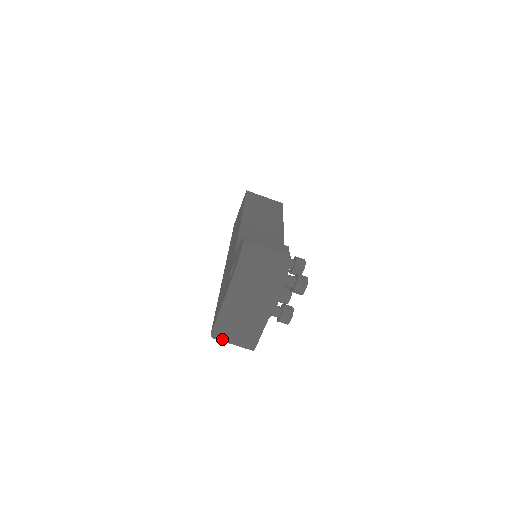
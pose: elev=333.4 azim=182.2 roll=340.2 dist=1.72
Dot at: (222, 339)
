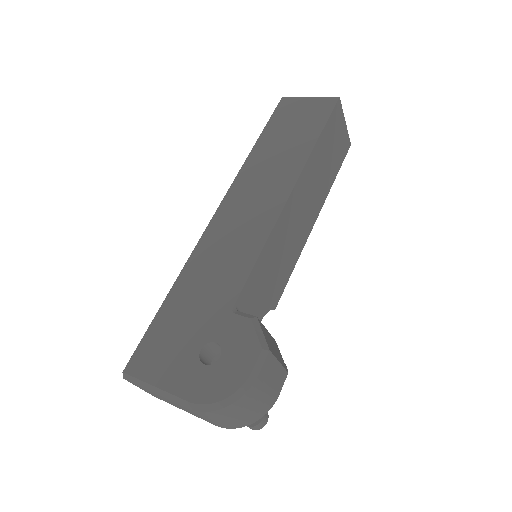
Dot at: (132, 383)
